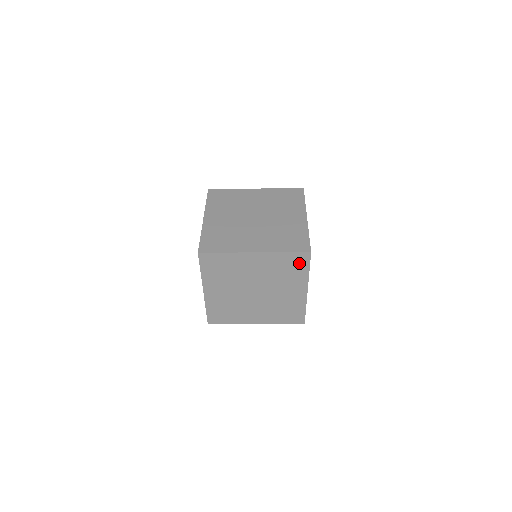
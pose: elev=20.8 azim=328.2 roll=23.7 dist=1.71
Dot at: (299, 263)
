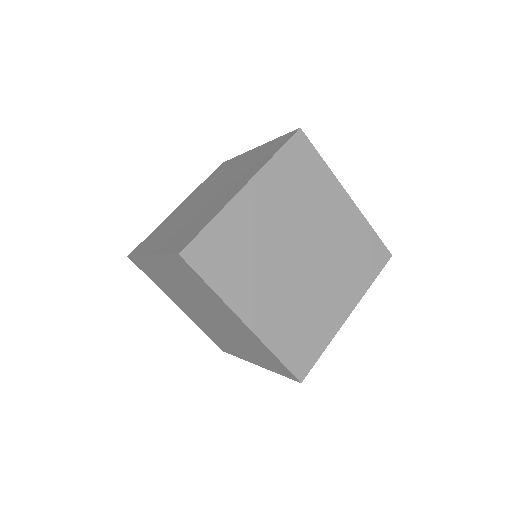
Dot at: (190, 273)
